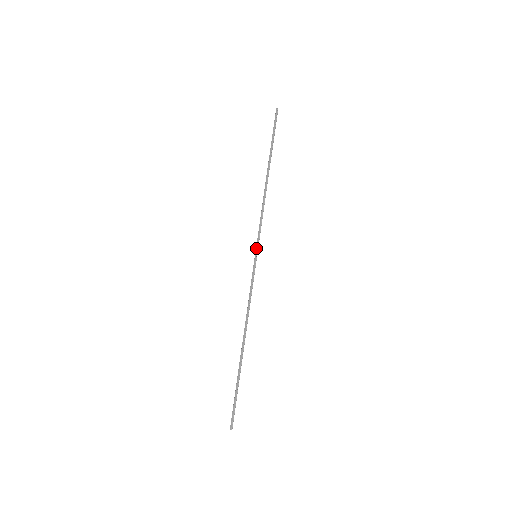
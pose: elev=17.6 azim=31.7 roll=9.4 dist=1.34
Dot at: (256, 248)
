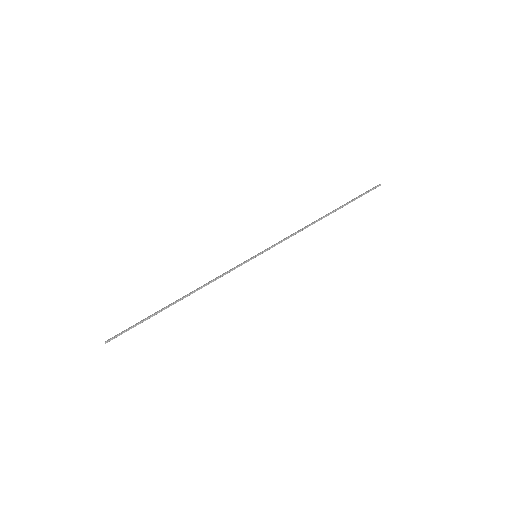
Dot at: (262, 251)
